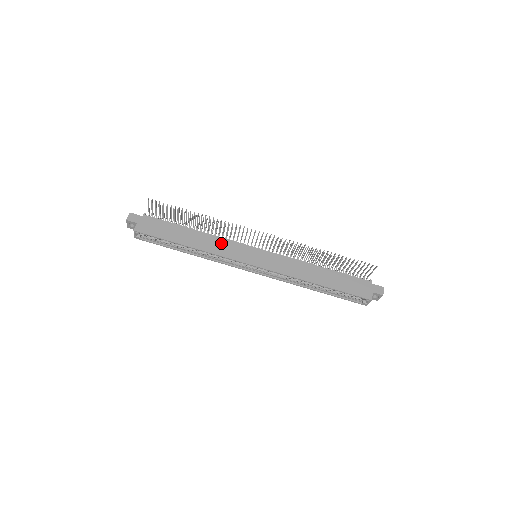
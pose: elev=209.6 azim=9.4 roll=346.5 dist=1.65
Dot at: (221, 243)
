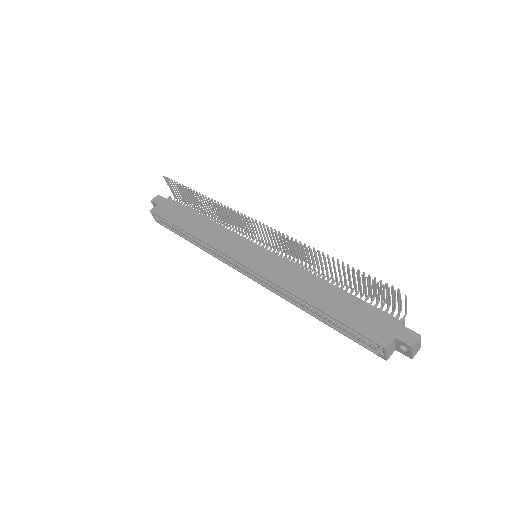
Dot at: (222, 234)
